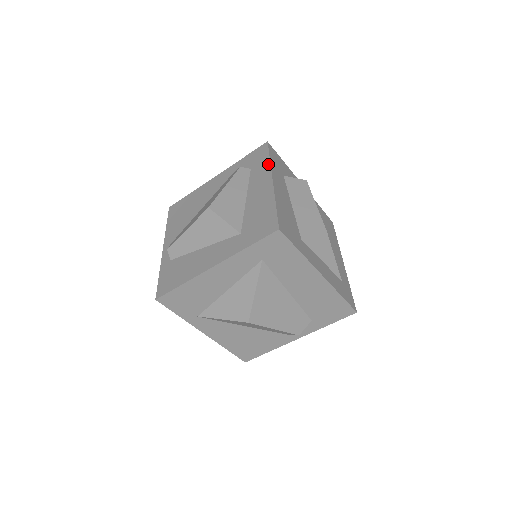
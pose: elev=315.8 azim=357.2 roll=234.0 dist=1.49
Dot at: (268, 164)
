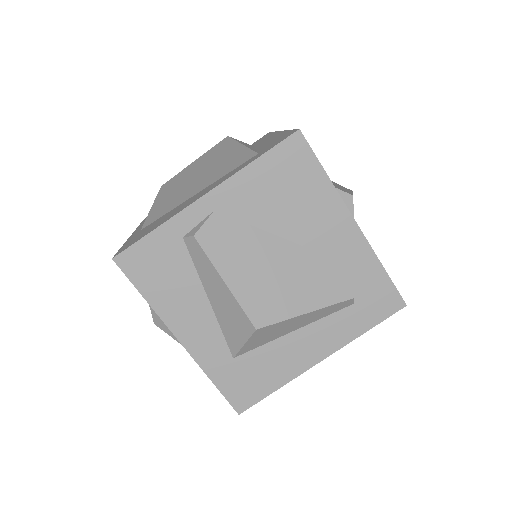
Dot at: (355, 336)
